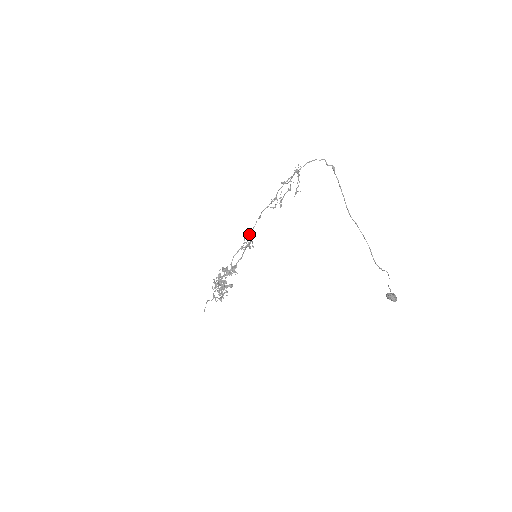
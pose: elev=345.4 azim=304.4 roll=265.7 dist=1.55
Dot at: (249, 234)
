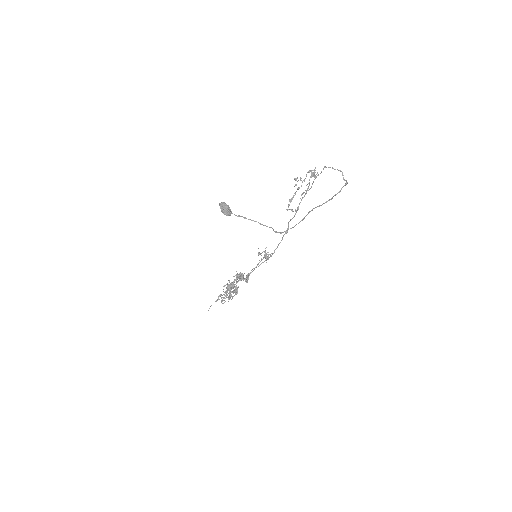
Dot at: (275, 249)
